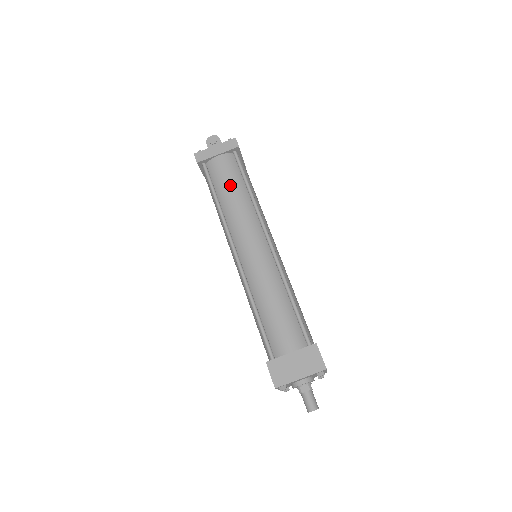
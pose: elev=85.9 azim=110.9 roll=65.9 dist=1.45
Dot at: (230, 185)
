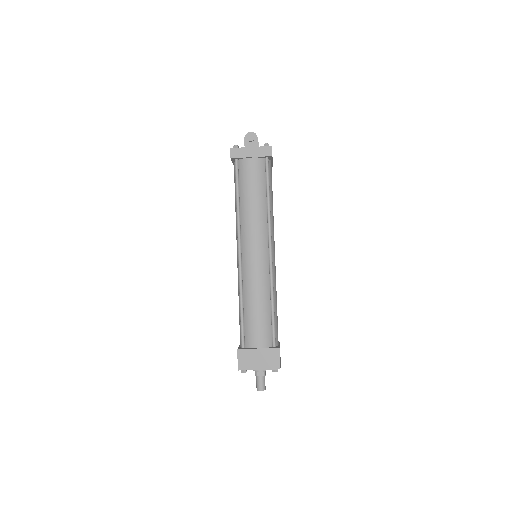
Dot at: (253, 190)
